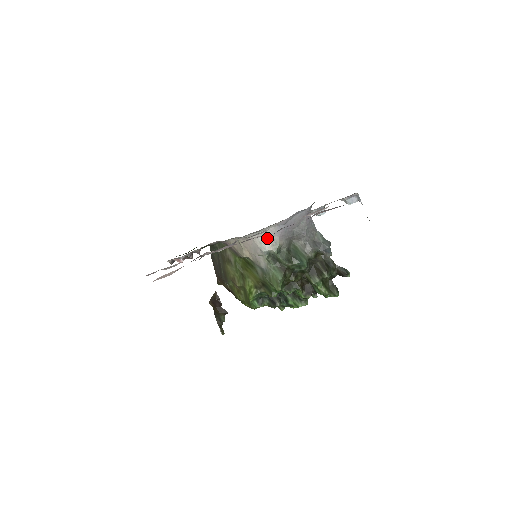
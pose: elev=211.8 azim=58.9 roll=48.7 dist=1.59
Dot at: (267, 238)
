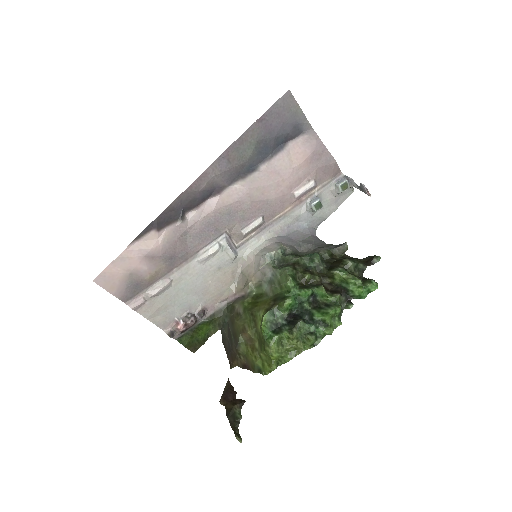
Dot at: (268, 247)
